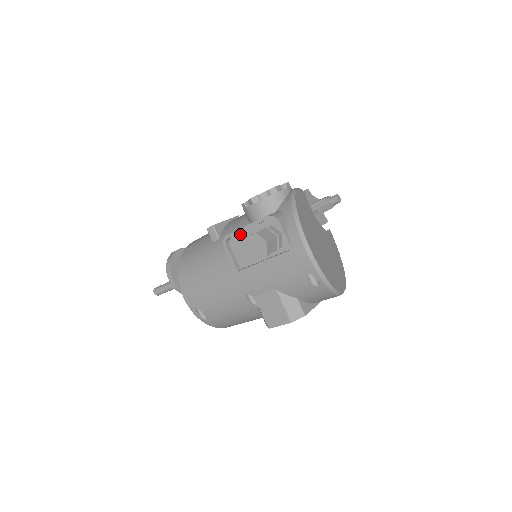
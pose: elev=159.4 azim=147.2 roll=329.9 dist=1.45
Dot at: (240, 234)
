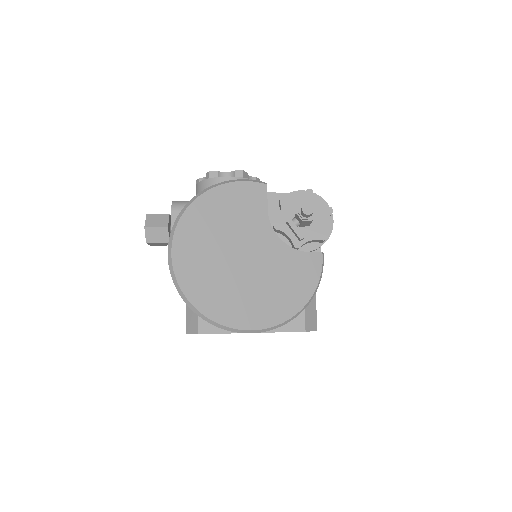
Dot at: occluded
